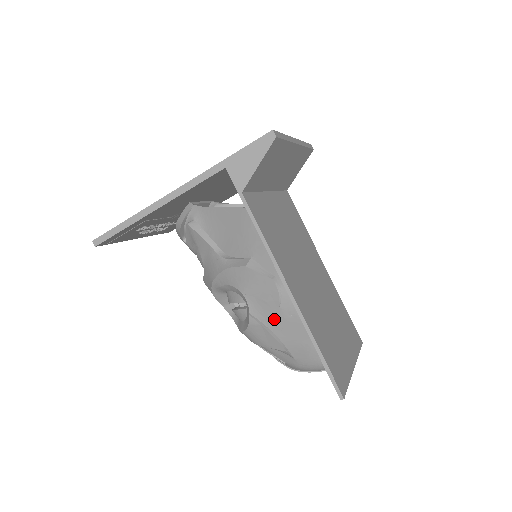
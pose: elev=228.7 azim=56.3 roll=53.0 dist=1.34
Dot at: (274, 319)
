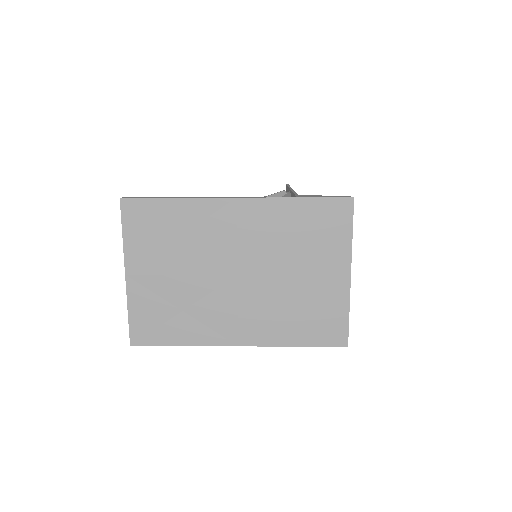
Dot at: occluded
